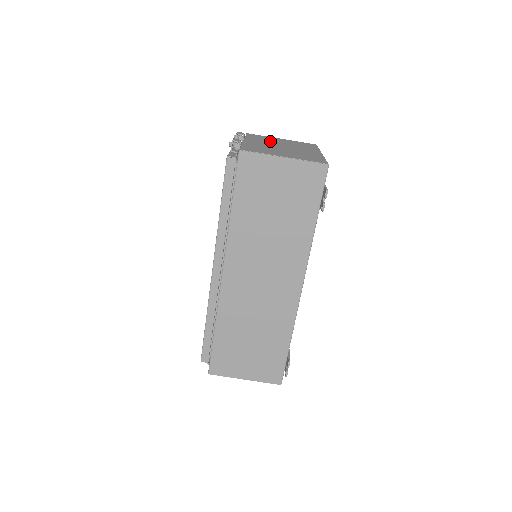
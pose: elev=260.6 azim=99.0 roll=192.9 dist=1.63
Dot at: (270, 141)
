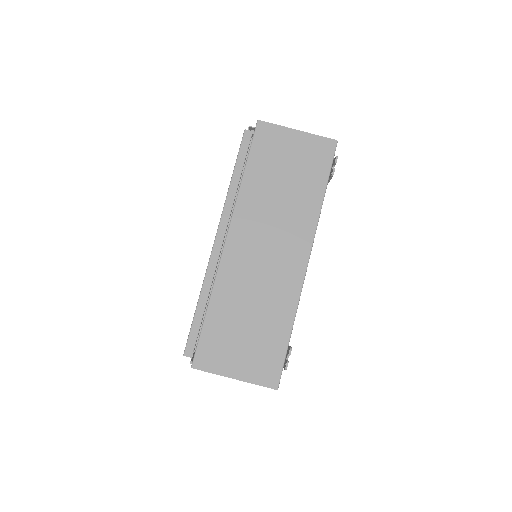
Dot at: occluded
